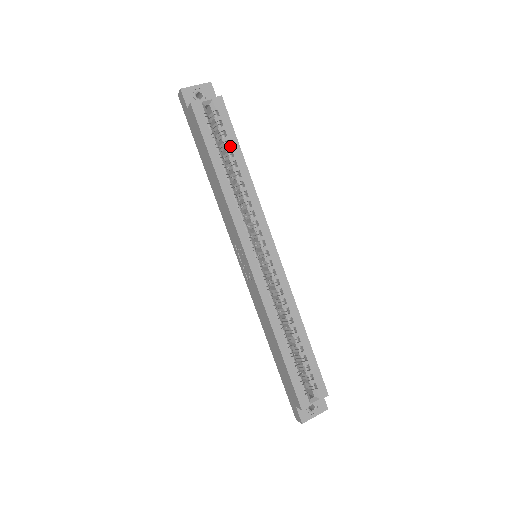
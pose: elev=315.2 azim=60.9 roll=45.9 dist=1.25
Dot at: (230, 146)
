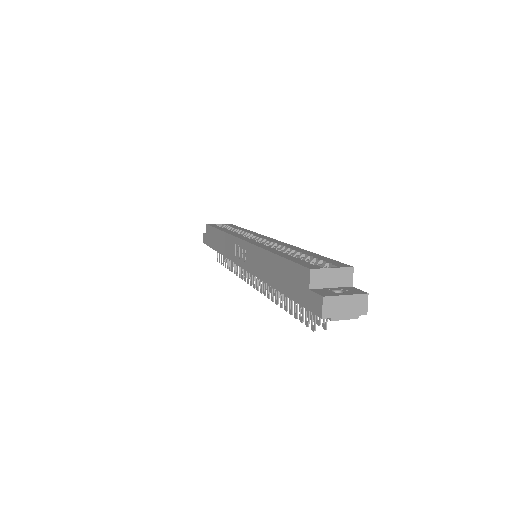
Dot at: (233, 227)
